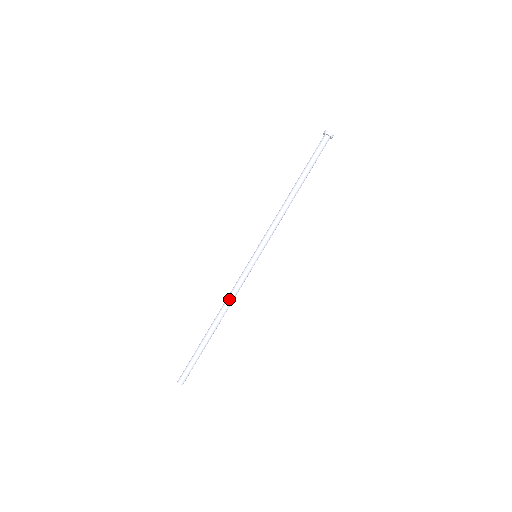
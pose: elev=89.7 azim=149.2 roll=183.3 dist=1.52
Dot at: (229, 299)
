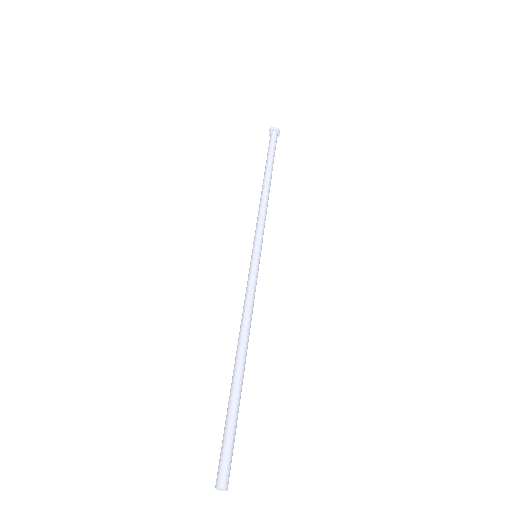
Dot at: (242, 317)
